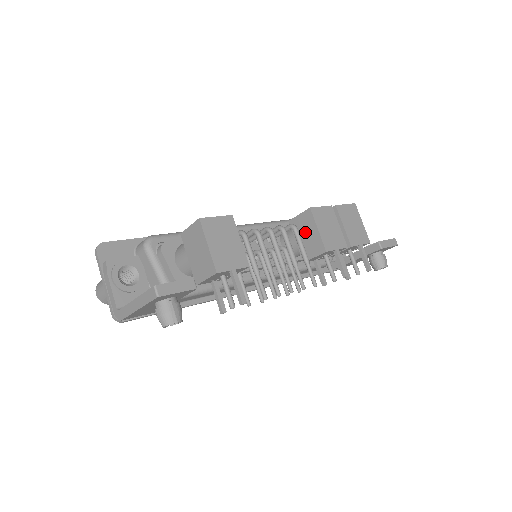
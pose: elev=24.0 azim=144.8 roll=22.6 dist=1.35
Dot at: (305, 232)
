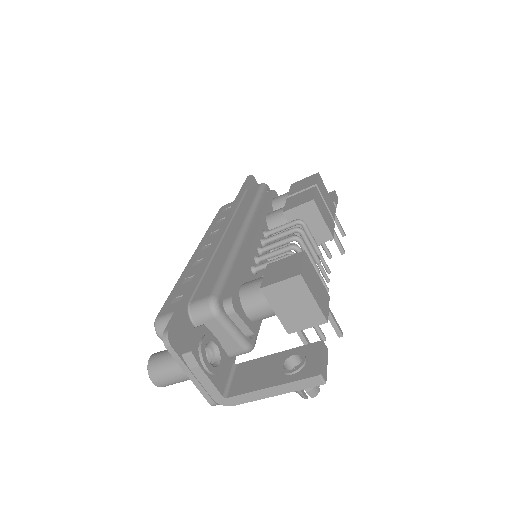
Dot at: (306, 222)
